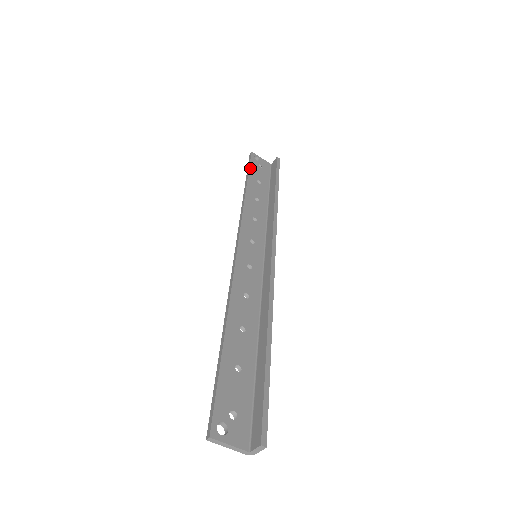
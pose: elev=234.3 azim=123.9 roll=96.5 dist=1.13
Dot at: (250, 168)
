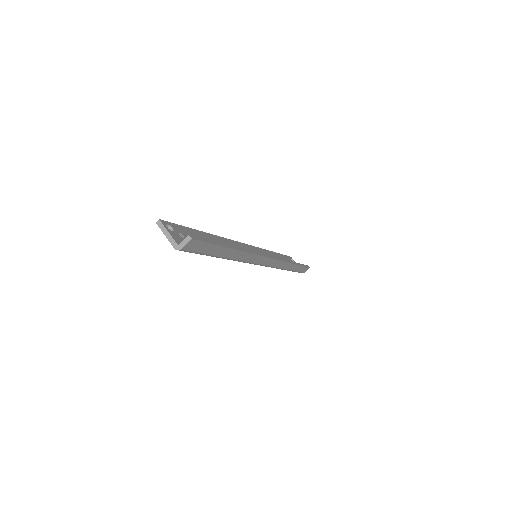
Dot at: (284, 255)
